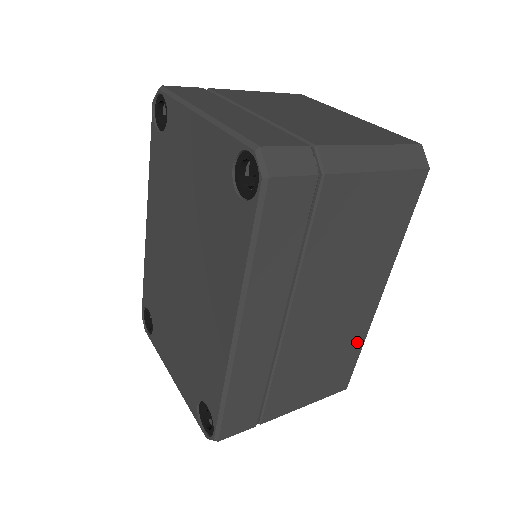
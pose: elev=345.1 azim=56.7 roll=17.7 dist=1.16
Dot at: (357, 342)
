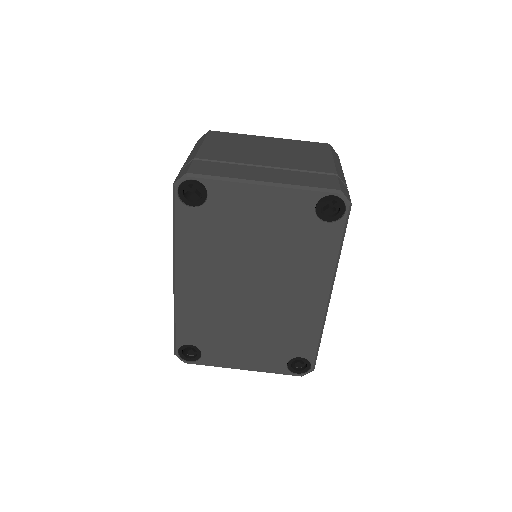
Dot at: occluded
